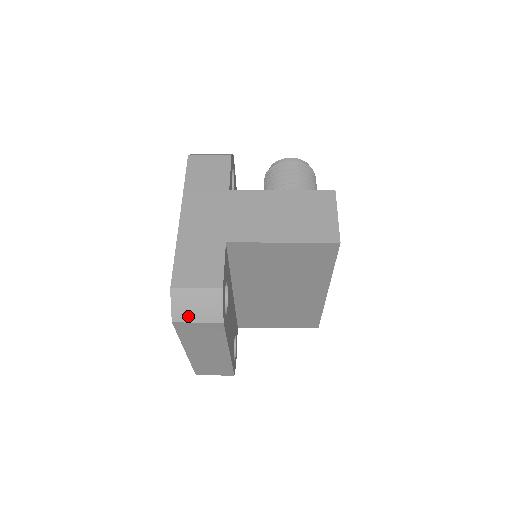
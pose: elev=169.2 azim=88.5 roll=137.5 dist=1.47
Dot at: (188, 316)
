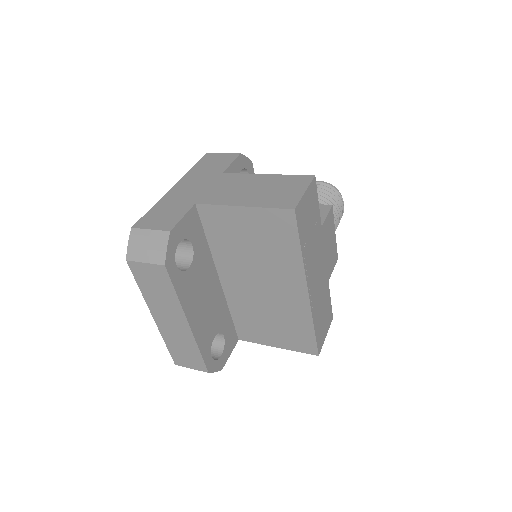
Dot at: (139, 255)
